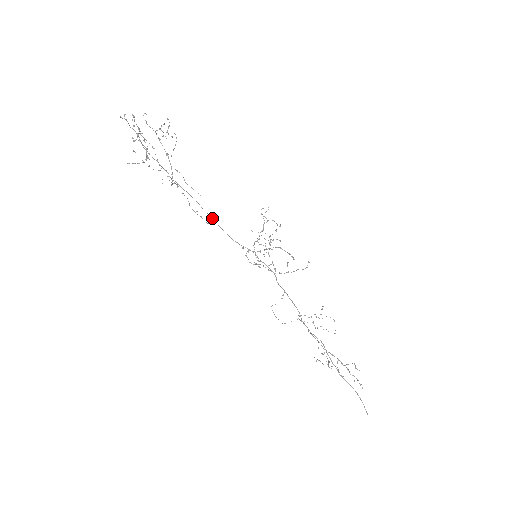
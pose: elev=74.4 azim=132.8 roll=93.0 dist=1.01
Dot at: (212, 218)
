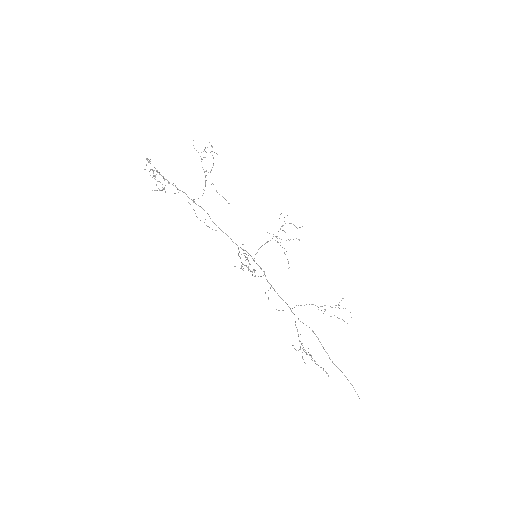
Dot at: occluded
